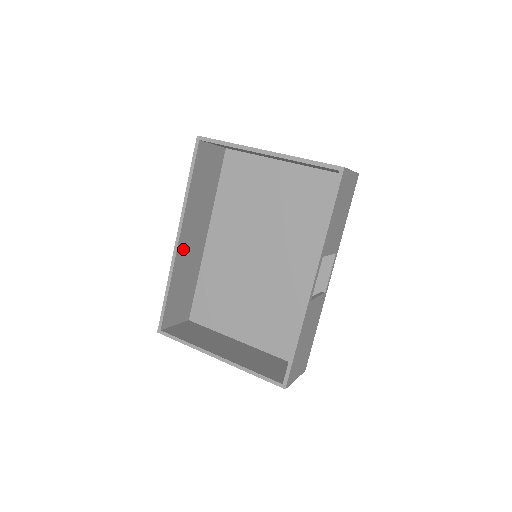
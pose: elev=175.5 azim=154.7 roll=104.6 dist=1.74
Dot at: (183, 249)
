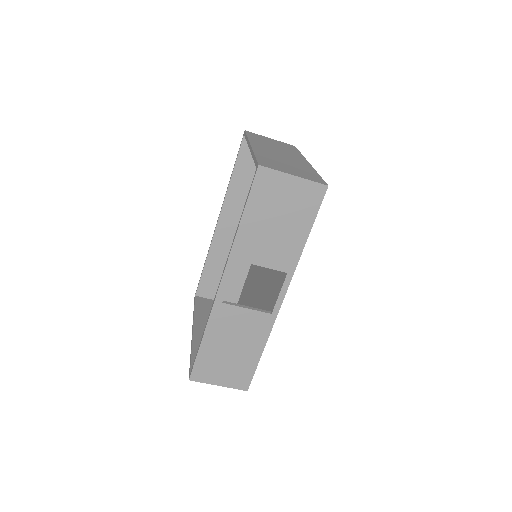
Dot at: (225, 233)
